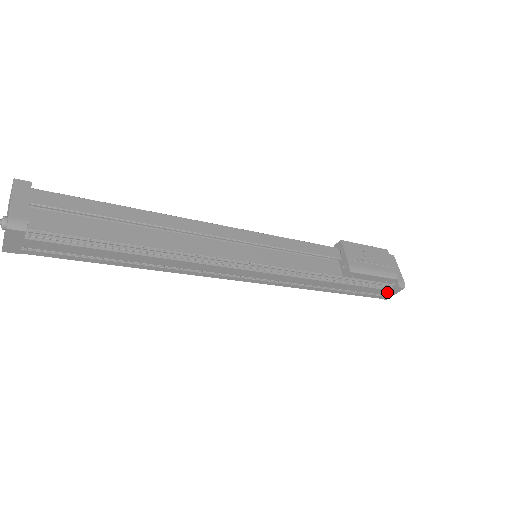
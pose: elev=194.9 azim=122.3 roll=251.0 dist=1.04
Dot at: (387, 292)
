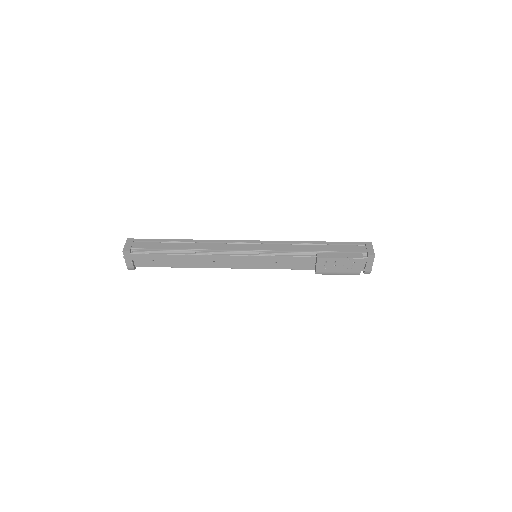
Dot at: occluded
